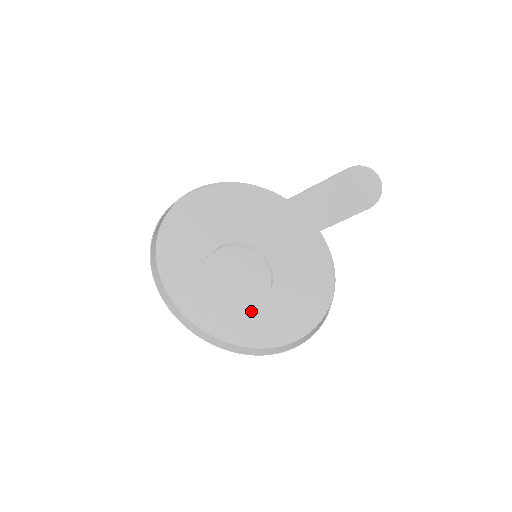
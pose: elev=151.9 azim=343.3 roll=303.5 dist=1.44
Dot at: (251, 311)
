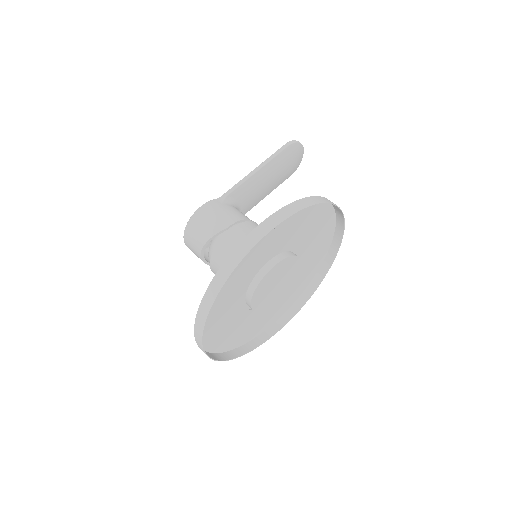
Dot at: occluded
